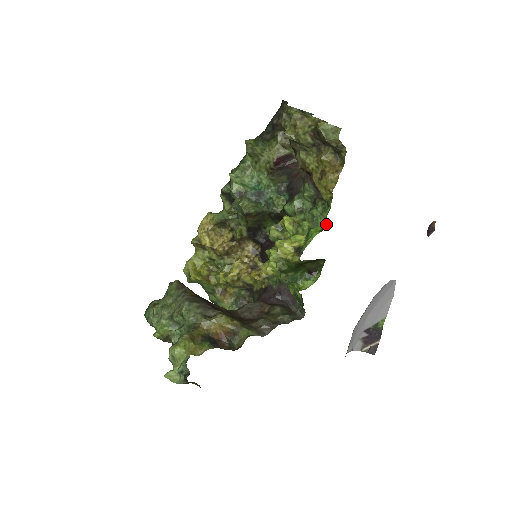
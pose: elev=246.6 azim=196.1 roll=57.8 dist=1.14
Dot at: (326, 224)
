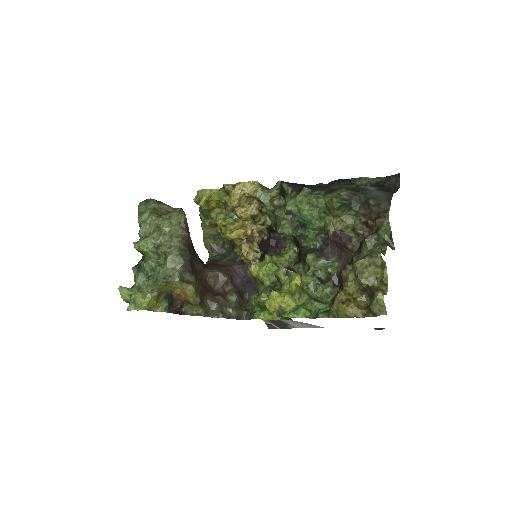
Dot at: (315, 314)
